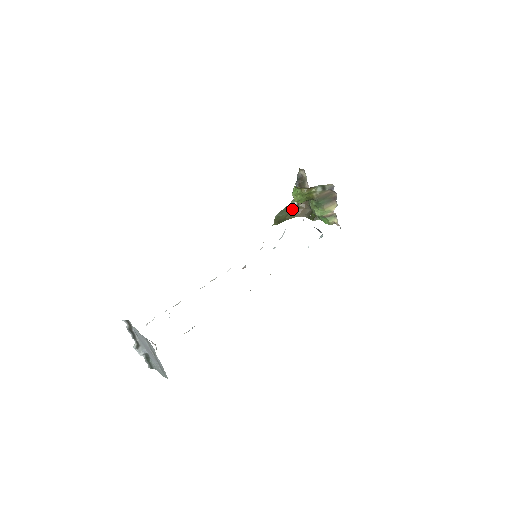
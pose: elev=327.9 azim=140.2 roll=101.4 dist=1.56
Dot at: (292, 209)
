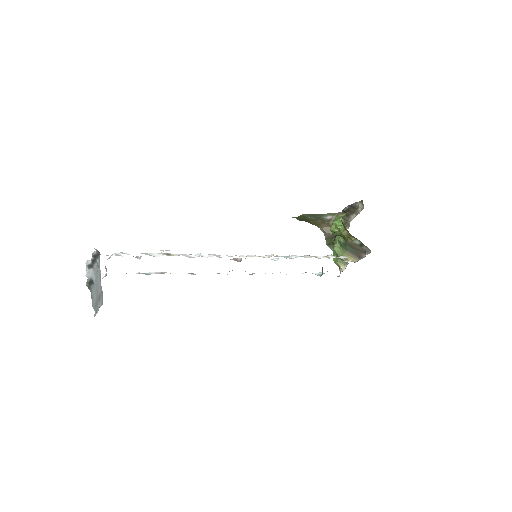
Dot at: (322, 219)
